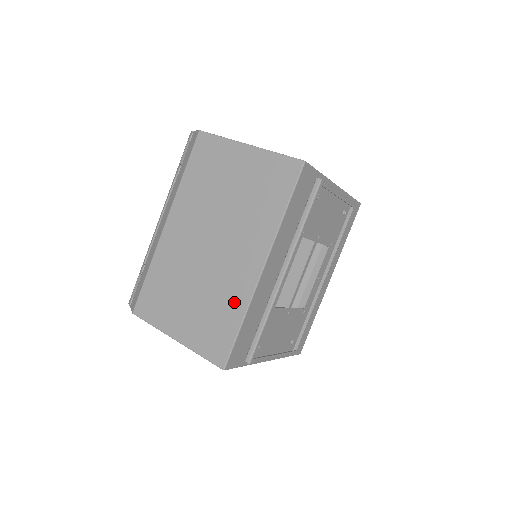
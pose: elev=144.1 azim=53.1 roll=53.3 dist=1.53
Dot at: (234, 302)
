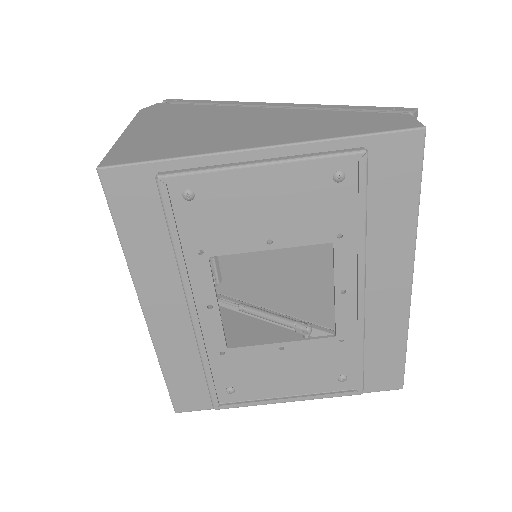
Dot at: occluded
